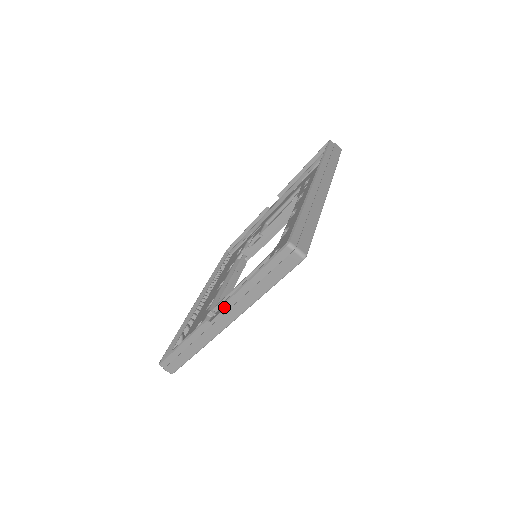
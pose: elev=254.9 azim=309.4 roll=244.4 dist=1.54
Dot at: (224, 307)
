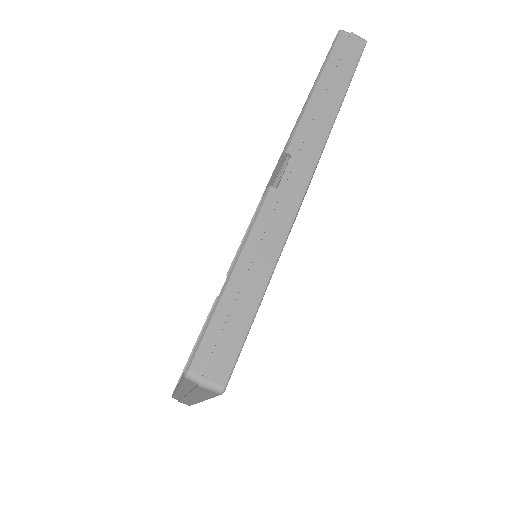
Dot at: (293, 146)
